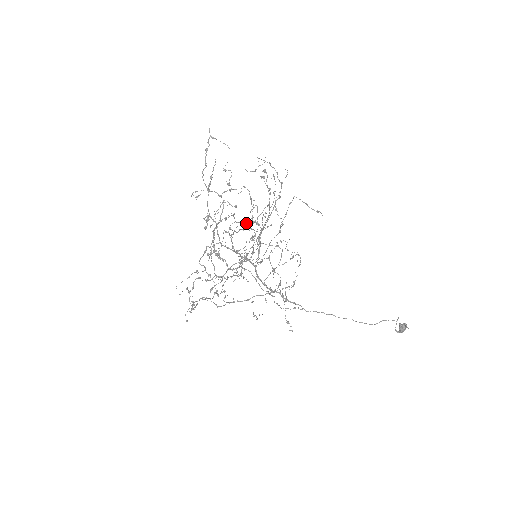
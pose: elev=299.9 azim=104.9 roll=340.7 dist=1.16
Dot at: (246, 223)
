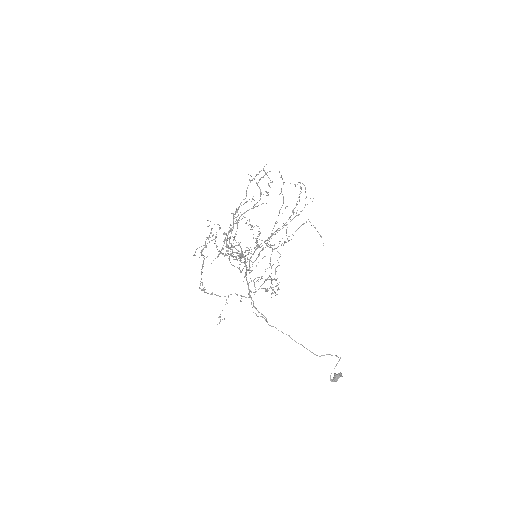
Dot at: (283, 199)
